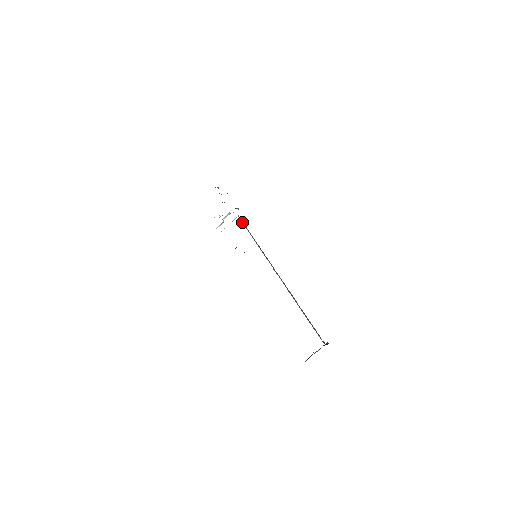
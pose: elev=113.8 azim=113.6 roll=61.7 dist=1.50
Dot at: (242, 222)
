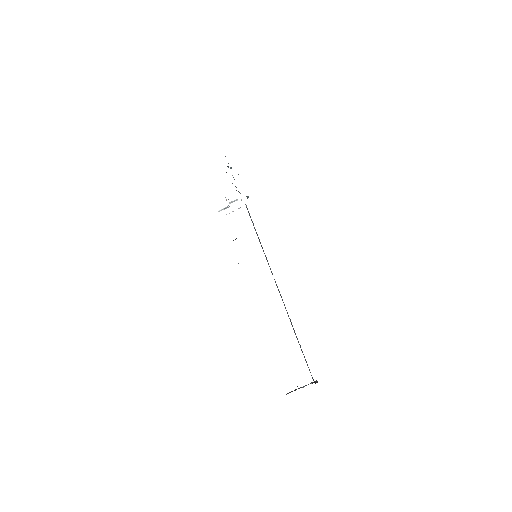
Dot at: (249, 213)
